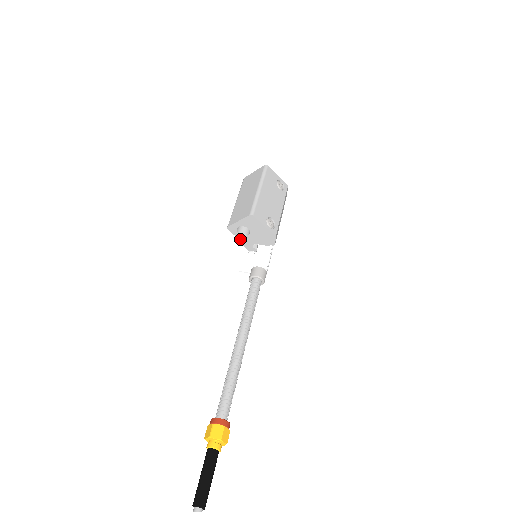
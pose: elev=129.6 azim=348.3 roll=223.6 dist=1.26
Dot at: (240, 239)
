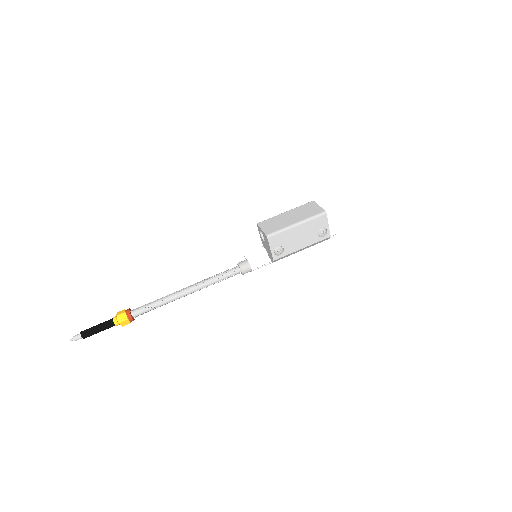
Dot at: (260, 236)
